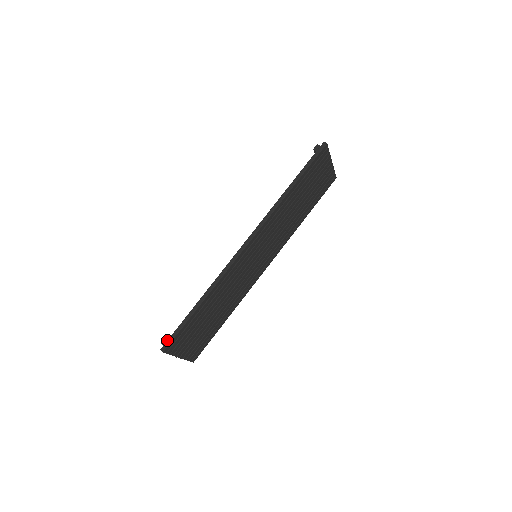
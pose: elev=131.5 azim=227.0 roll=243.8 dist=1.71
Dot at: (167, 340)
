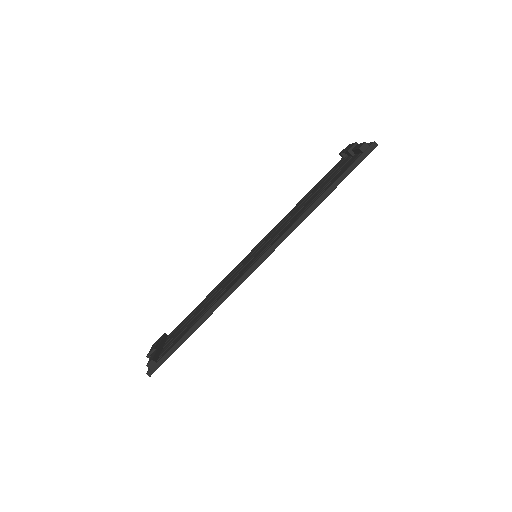
Dot at: (155, 364)
